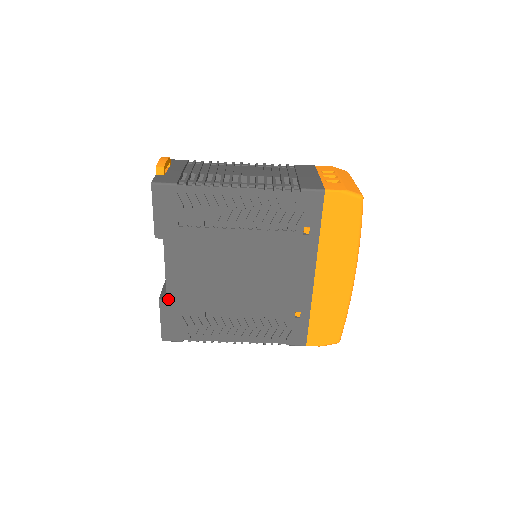
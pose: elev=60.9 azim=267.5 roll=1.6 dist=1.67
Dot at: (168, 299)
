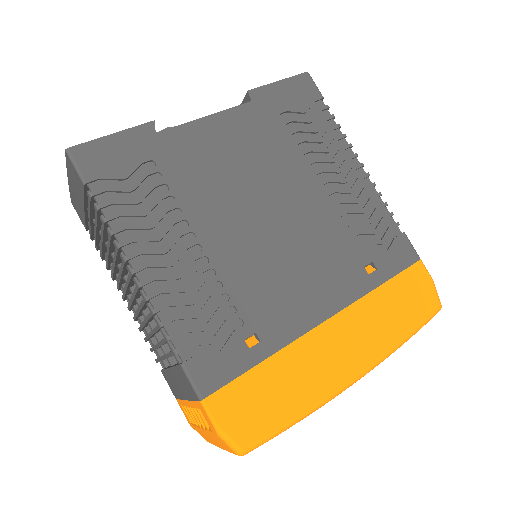
Dot at: (162, 133)
